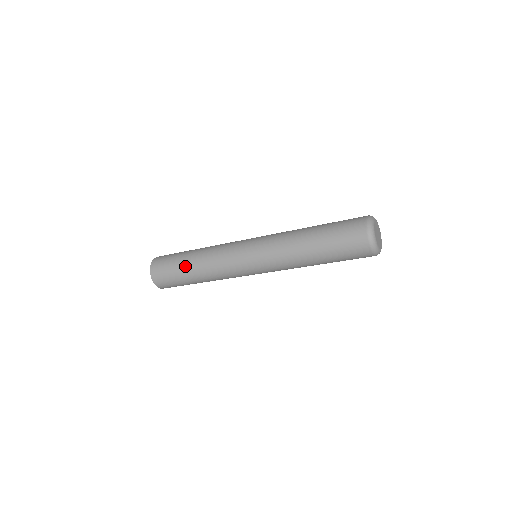
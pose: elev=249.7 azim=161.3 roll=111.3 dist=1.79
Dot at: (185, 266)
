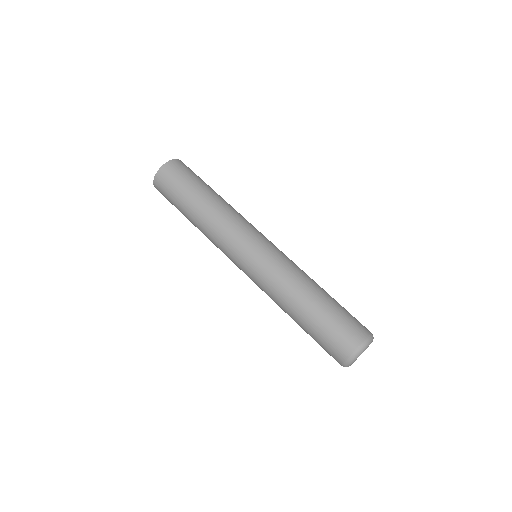
Dot at: (186, 212)
